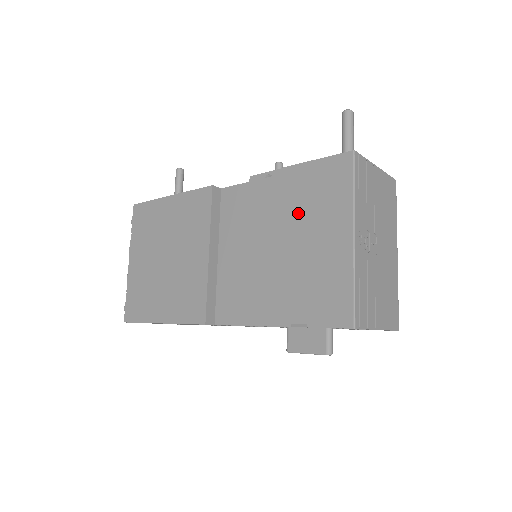
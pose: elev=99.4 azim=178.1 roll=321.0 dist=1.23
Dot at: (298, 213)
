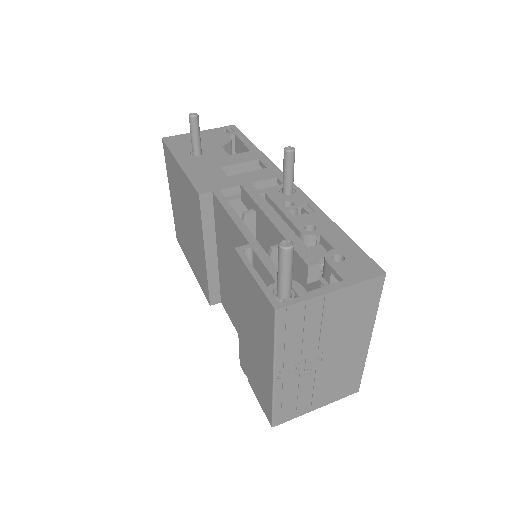
Dot at: (245, 306)
